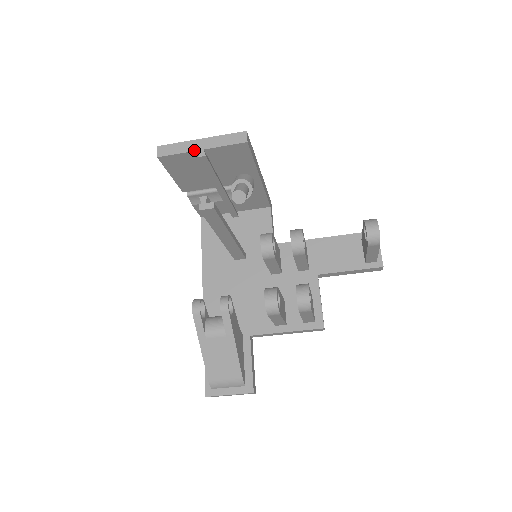
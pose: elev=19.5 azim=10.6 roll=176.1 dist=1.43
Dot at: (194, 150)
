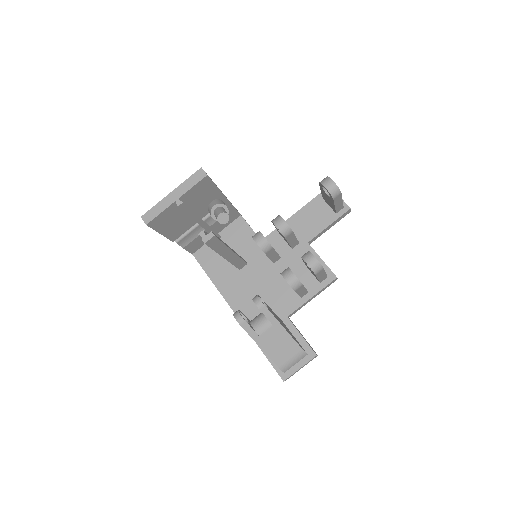
Dot at: (171, 203)
